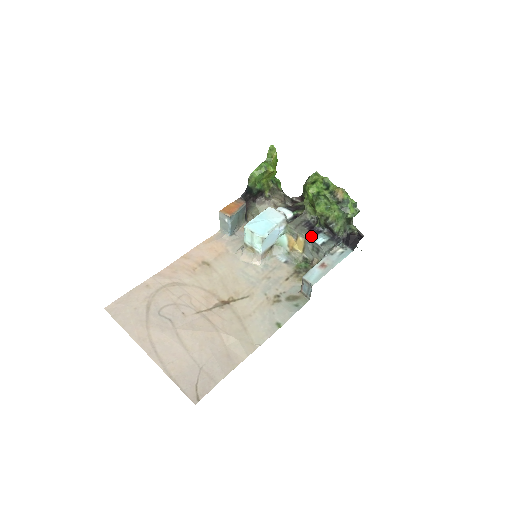
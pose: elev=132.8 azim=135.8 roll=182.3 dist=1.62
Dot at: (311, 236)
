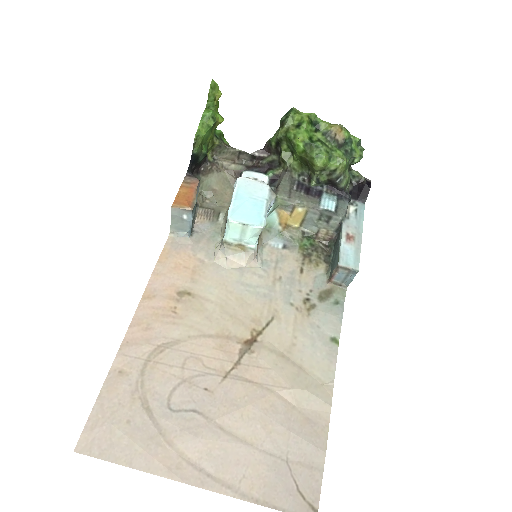
Dot at: (316, 202)
